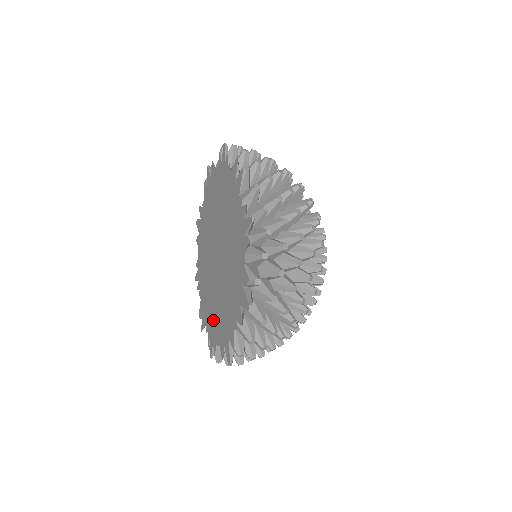
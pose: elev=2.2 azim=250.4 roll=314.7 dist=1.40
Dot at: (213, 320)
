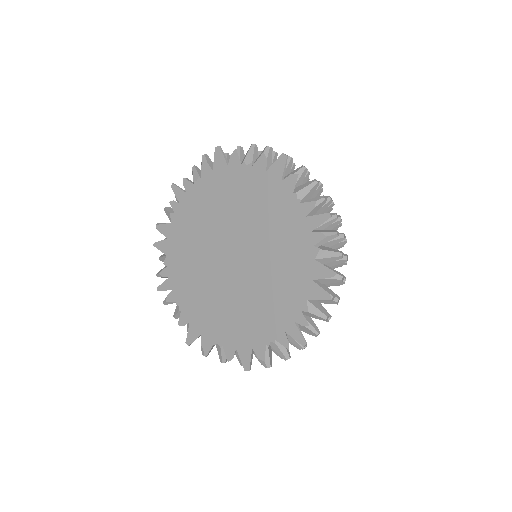
Dot at: (184, 280)
